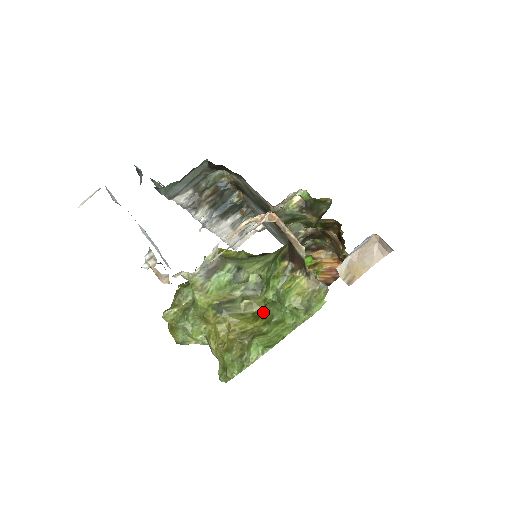
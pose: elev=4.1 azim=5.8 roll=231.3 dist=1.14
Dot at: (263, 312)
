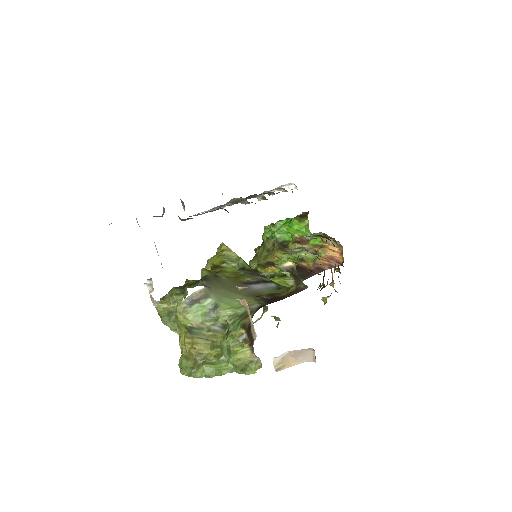
Dot at: (220, 345)
